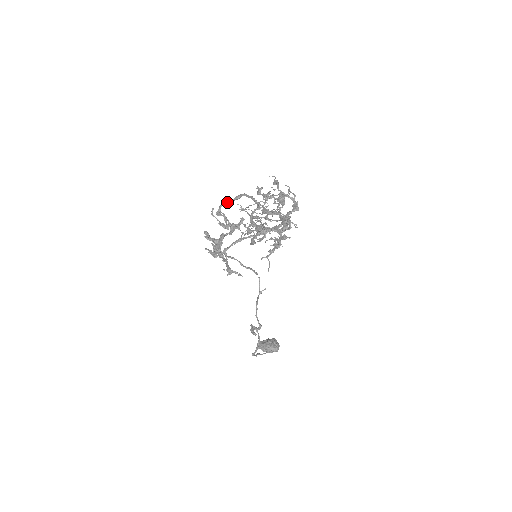
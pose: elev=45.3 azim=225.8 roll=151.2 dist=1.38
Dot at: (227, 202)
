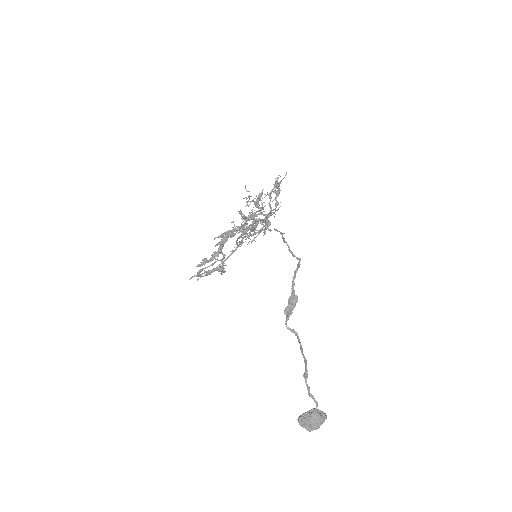
Dot at: (201, 276)
